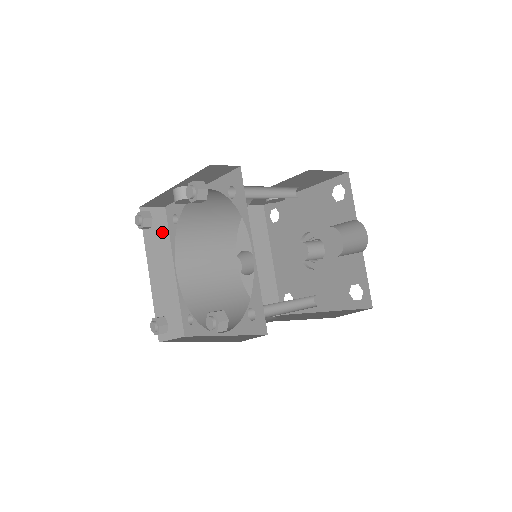
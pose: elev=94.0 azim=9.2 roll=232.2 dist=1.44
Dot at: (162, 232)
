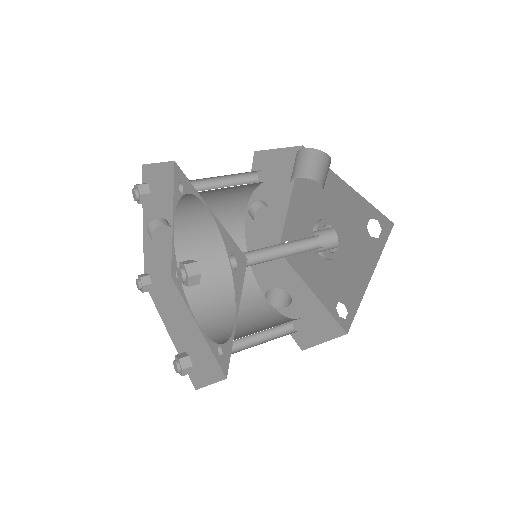
Dot at: (173, 295)
